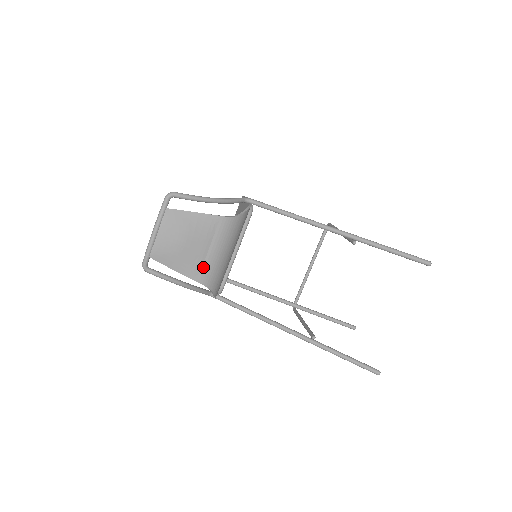
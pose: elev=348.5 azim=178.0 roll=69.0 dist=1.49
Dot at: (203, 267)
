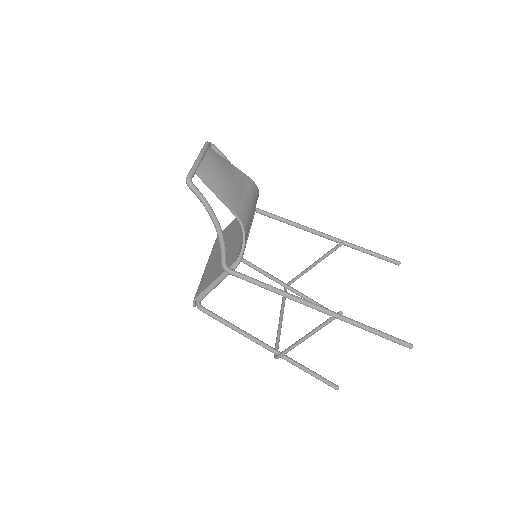
Dot at: (240, 205)
